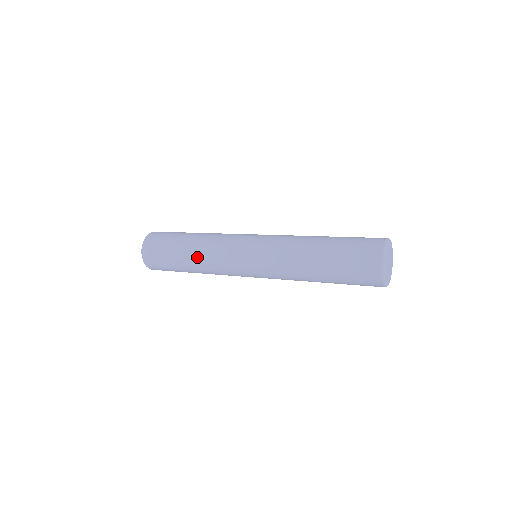
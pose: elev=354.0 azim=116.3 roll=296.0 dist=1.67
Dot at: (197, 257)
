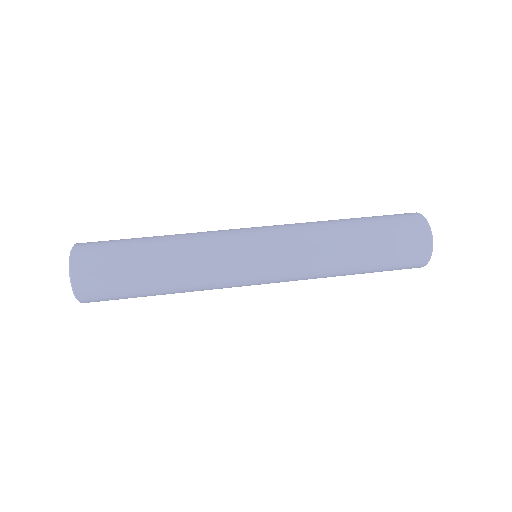
Dot at: (182, 288)
